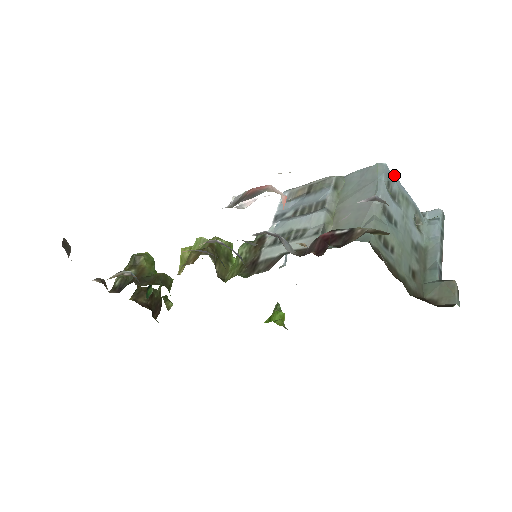
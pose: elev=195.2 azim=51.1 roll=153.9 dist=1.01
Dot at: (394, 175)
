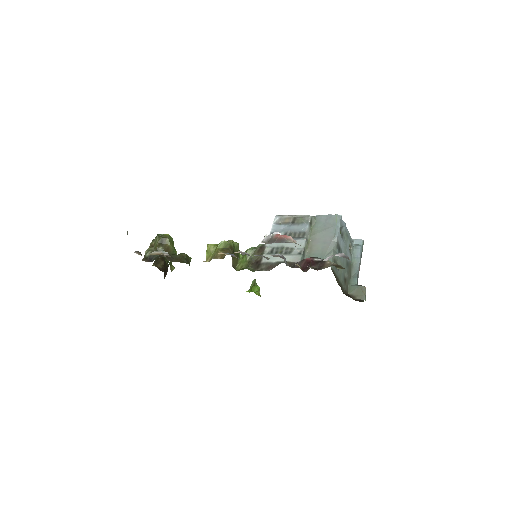
Dot at: (344, 222)
